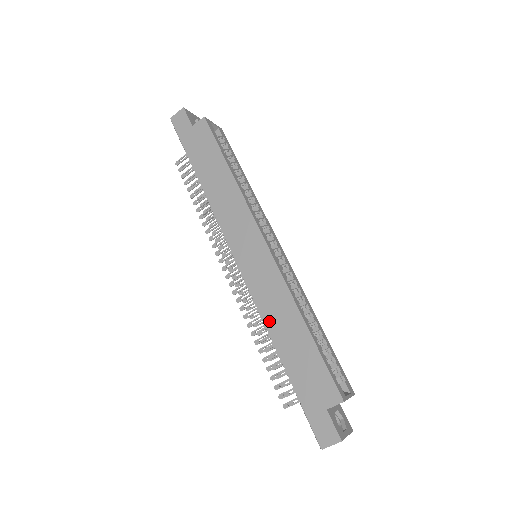
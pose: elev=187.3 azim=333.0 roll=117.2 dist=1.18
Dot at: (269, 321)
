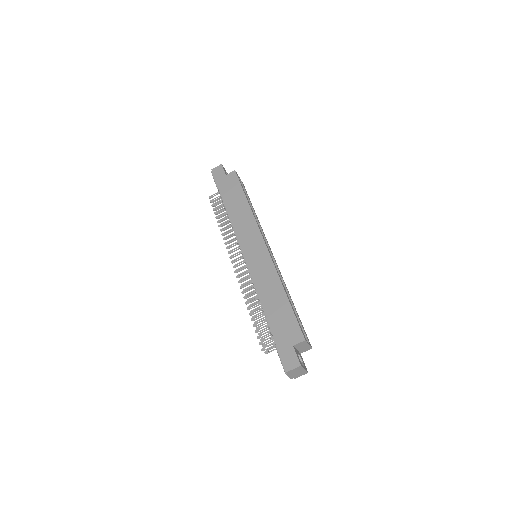
Dot at: (261, 291)
